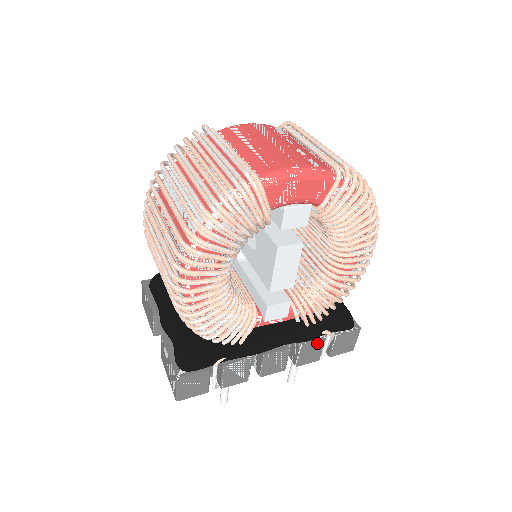
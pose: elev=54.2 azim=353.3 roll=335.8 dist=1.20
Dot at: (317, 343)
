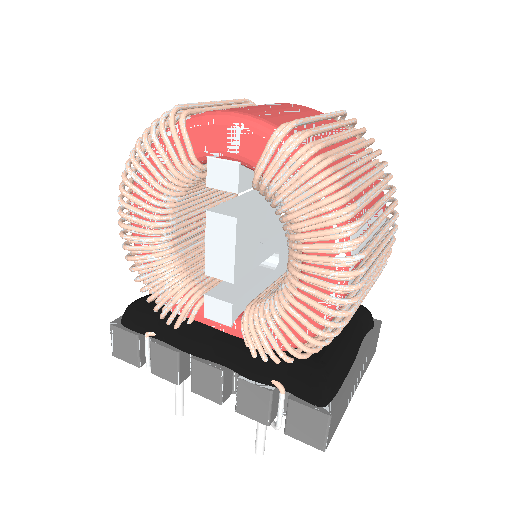
Dot at: (259, 390)
